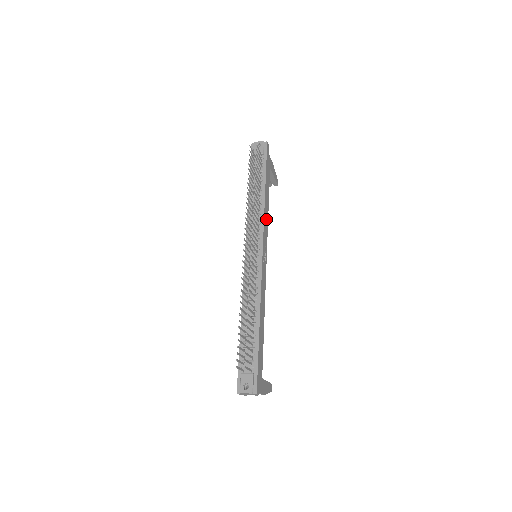
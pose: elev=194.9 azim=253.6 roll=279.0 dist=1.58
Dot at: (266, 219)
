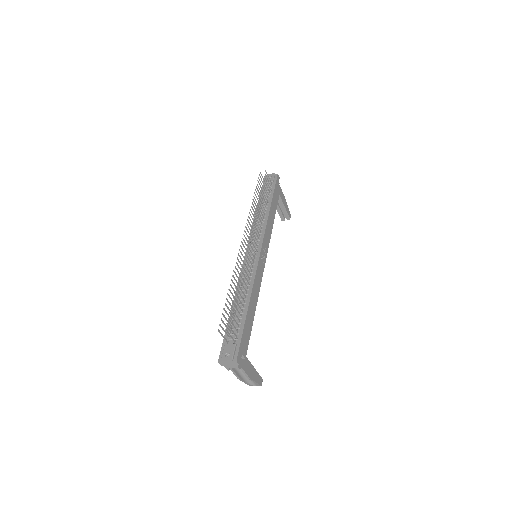
Dot at: (269, 229)
